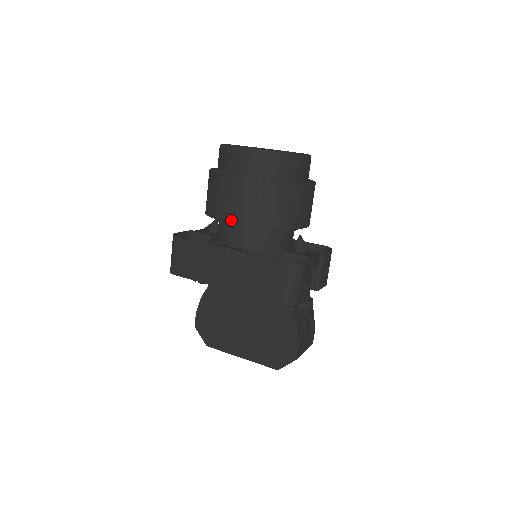
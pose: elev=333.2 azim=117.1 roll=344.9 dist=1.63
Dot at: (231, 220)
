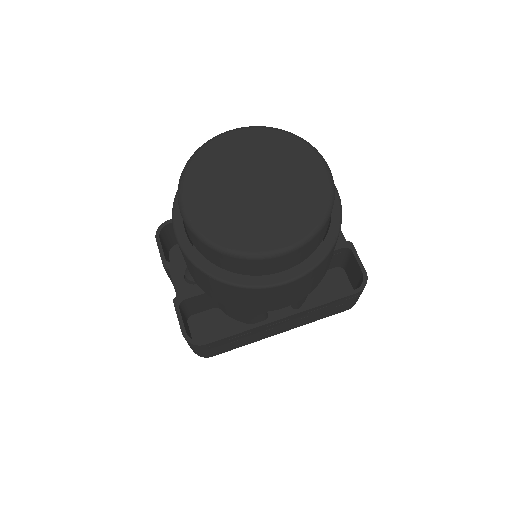
Dot at: (282, 307)
